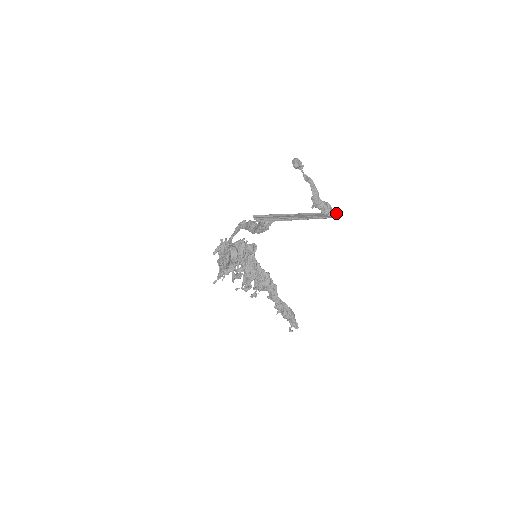
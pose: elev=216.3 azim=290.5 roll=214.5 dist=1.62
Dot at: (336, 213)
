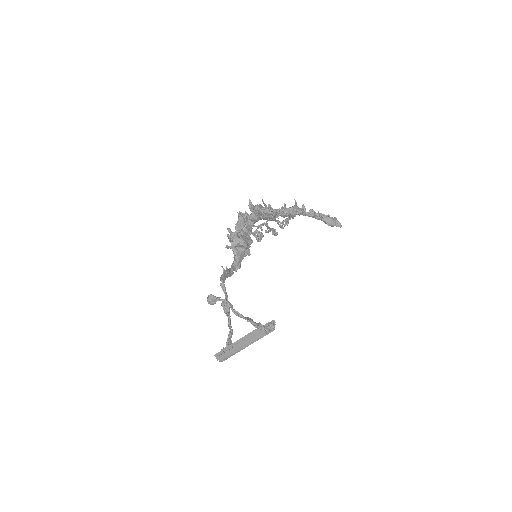
Dot at: (270, 328)
